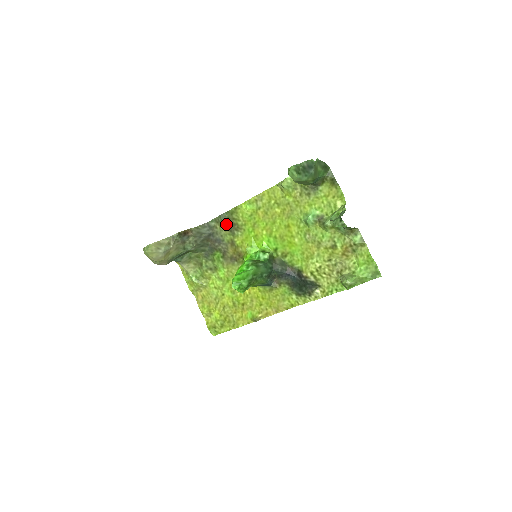
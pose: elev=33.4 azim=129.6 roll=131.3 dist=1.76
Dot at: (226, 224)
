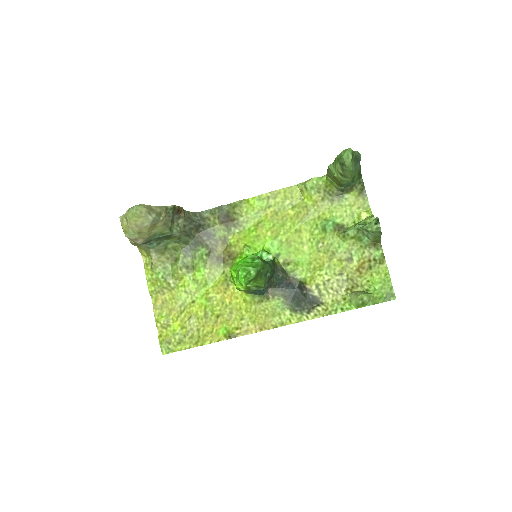
Dot at: (223, 218)
